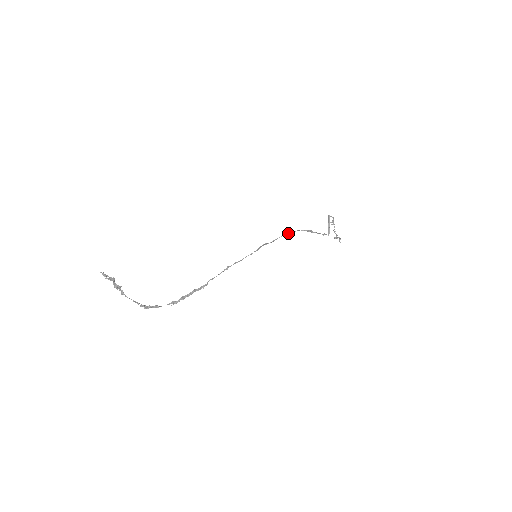
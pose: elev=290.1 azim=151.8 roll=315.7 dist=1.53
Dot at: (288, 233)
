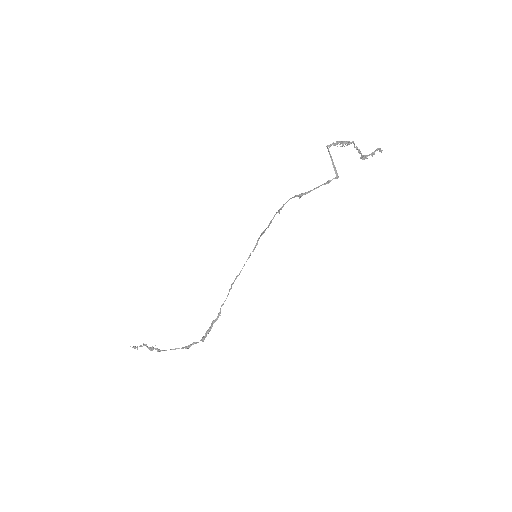
Dot at: occluded
